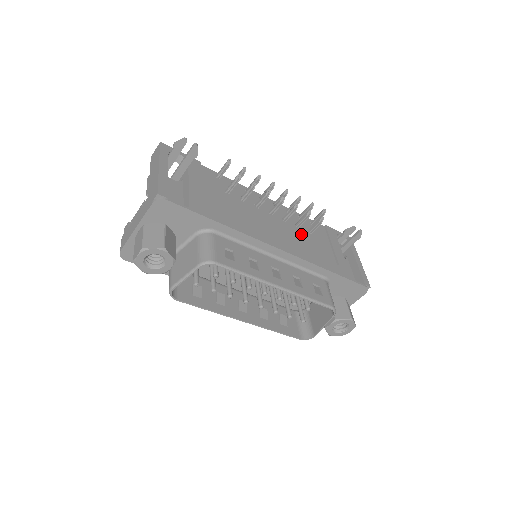
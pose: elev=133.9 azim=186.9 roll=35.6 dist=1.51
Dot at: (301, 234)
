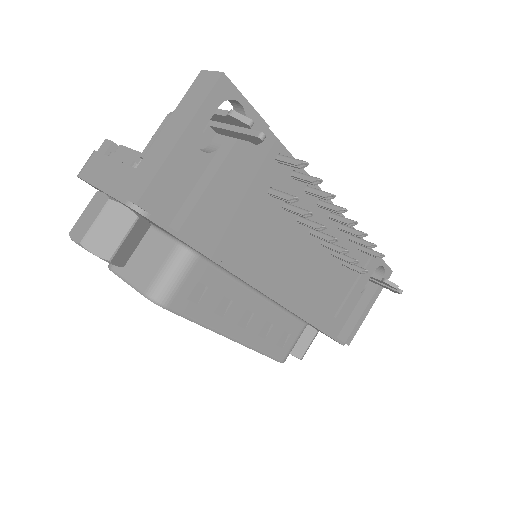
Dot at: (328, 267)
